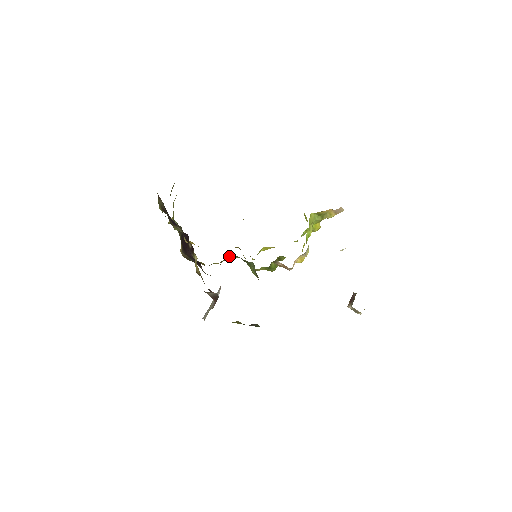
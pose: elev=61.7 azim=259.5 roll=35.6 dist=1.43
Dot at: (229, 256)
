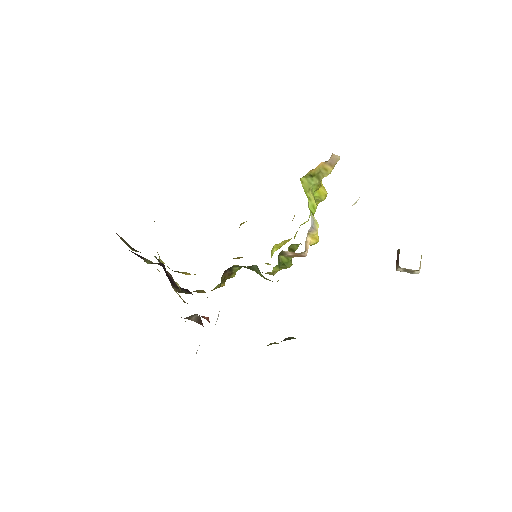
Dot at: occluded
